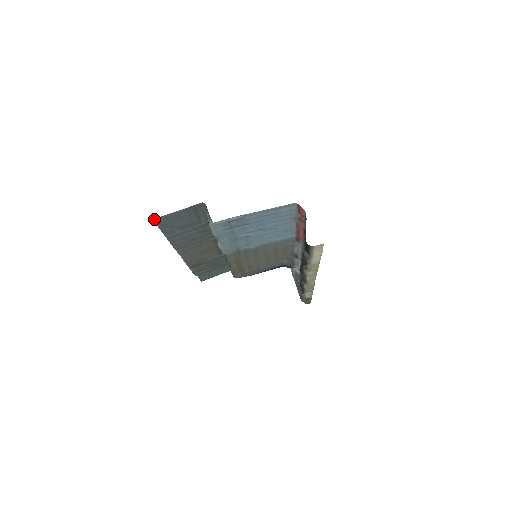
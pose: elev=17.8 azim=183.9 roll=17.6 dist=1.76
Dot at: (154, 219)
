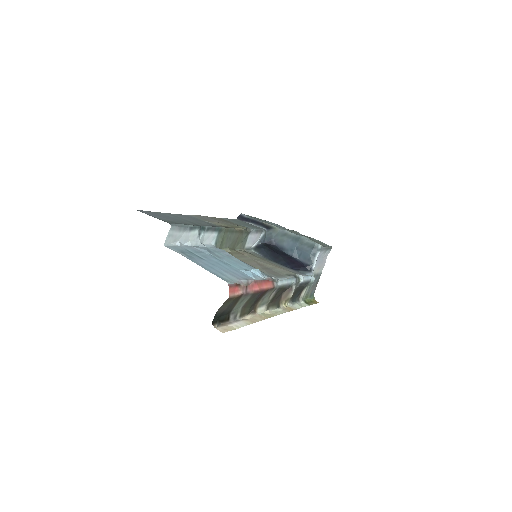
Dot at: occluded
